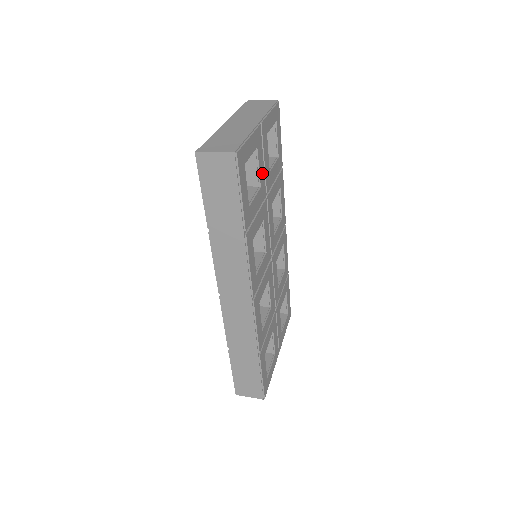
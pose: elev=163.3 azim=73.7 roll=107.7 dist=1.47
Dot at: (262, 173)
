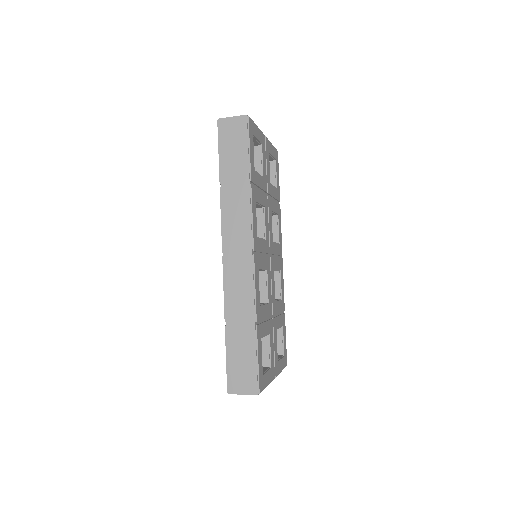
Dot at: (265, 170)
